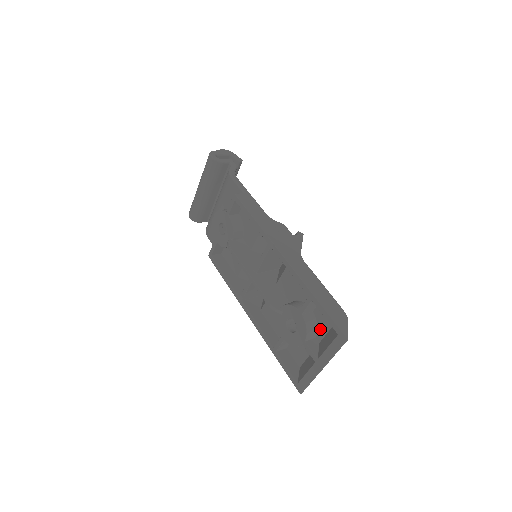
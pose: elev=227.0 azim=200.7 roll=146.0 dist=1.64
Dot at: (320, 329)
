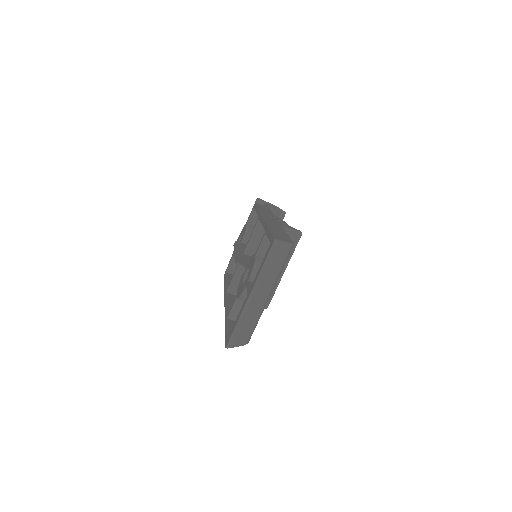
Dot at: occluded
